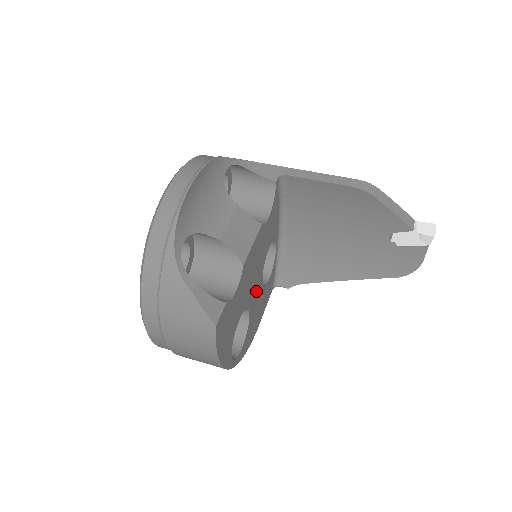
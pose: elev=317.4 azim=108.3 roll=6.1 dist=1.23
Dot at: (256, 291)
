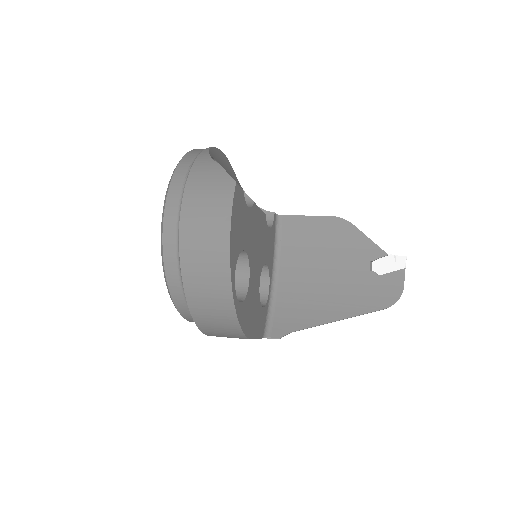
Dot at: (255, 275)
